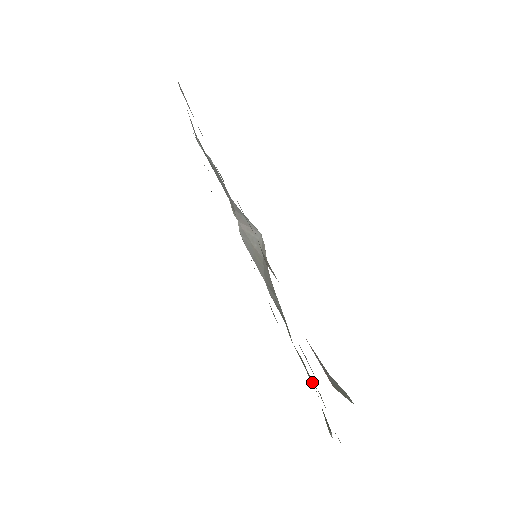
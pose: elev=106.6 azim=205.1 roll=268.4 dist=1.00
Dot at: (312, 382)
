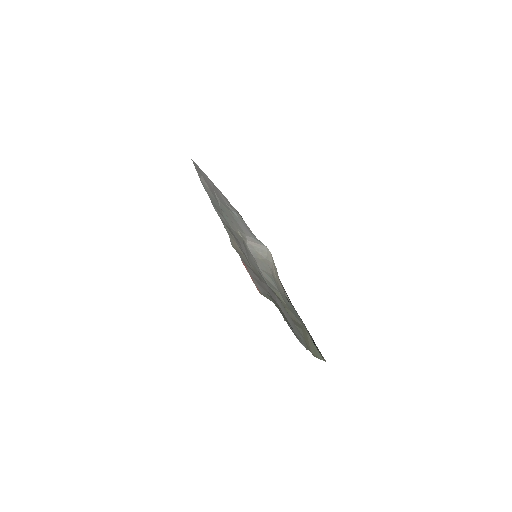
Dot at: (292, 320)
